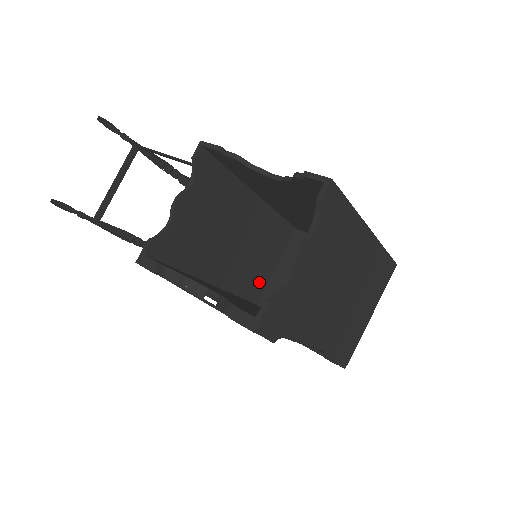
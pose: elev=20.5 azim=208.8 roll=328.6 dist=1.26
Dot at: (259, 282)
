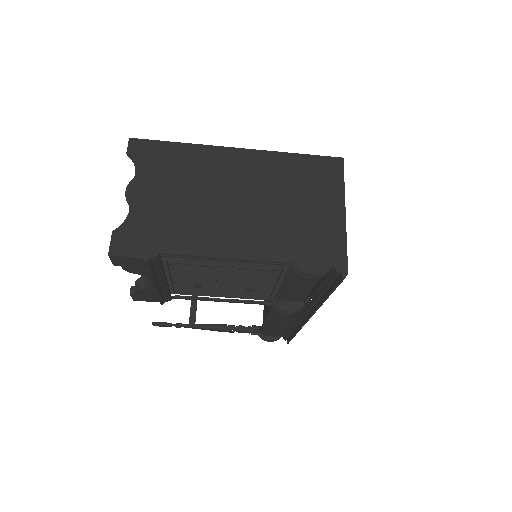
Dot at: occluded
